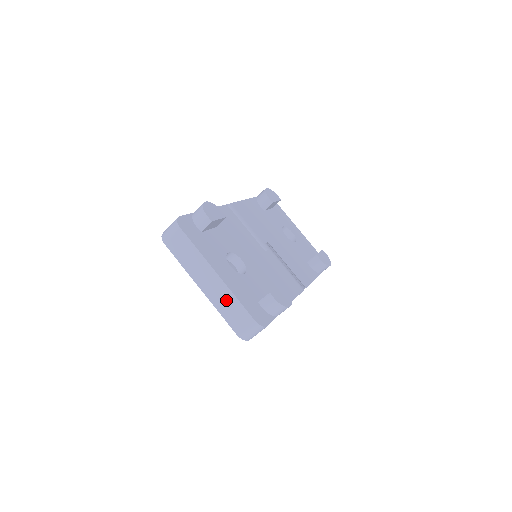
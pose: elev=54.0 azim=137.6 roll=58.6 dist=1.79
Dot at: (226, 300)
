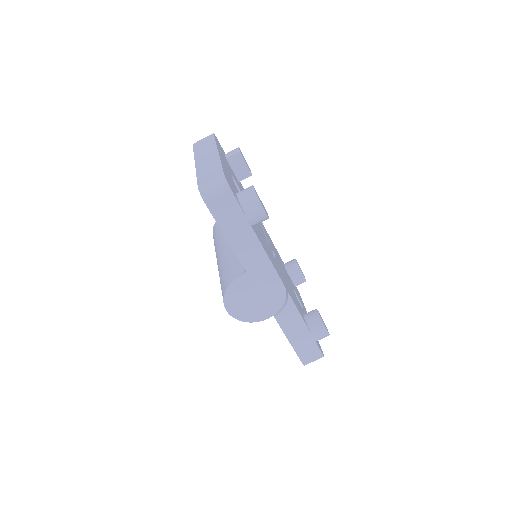
Dot at: (210, 166)
